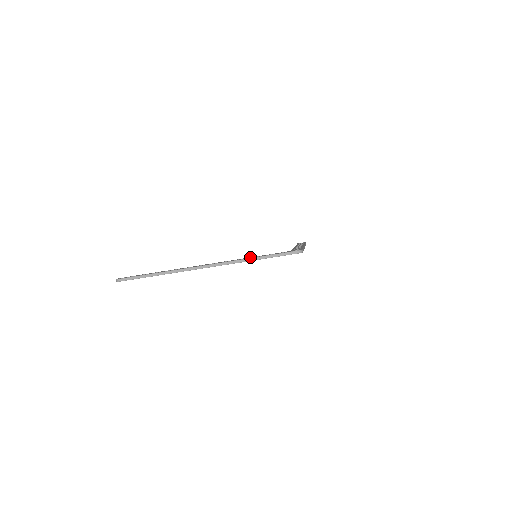
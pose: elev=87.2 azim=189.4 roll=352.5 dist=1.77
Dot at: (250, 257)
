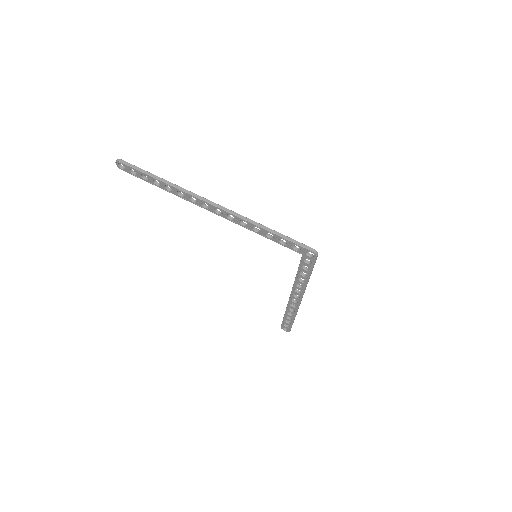
Dot at: occluded
